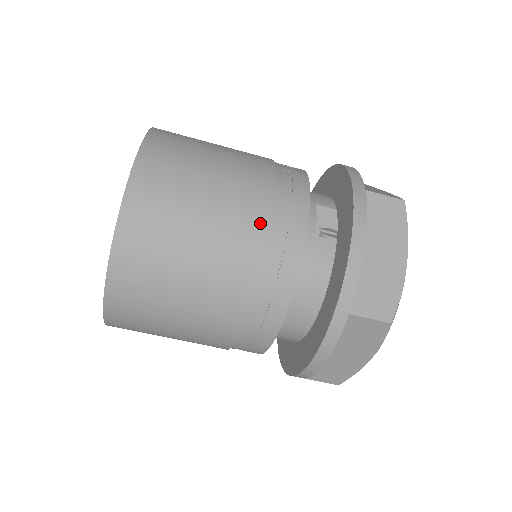
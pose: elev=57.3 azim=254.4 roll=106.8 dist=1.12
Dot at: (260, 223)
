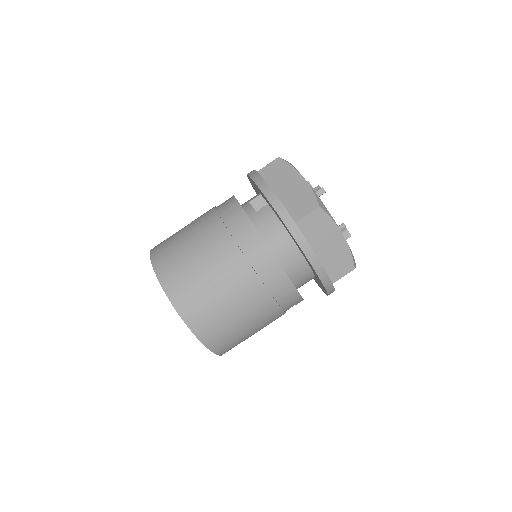
Dot at: (221, 230)
